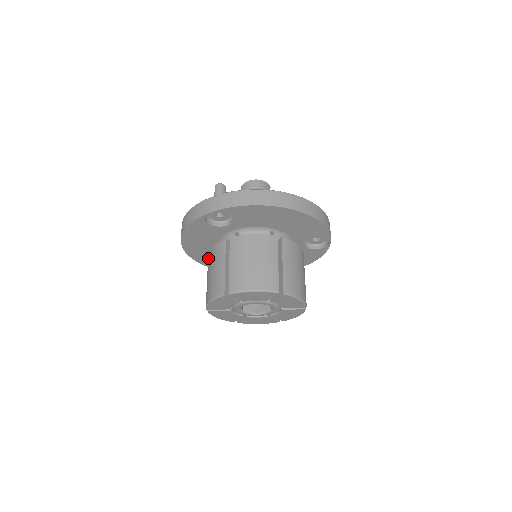
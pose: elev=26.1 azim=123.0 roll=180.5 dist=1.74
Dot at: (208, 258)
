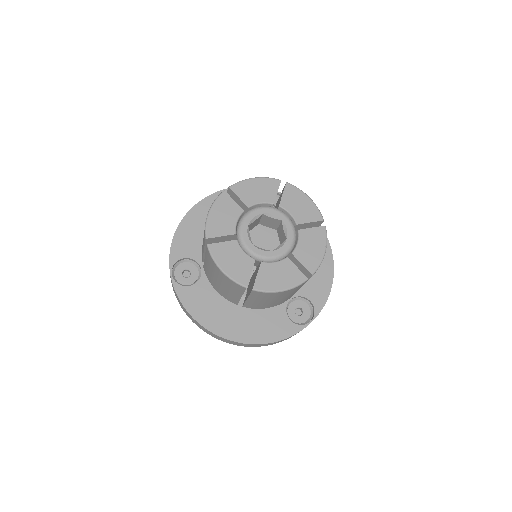
Dot at: occluded
